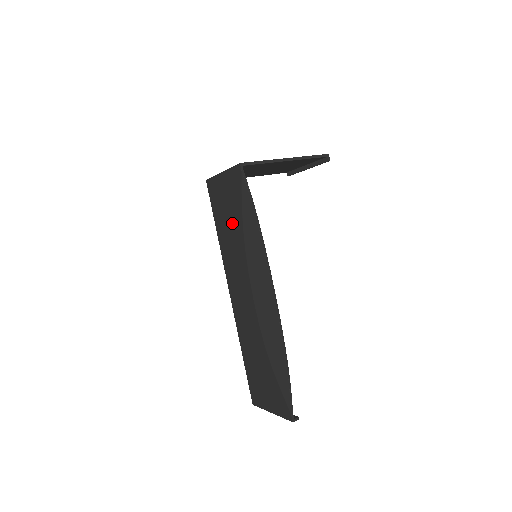
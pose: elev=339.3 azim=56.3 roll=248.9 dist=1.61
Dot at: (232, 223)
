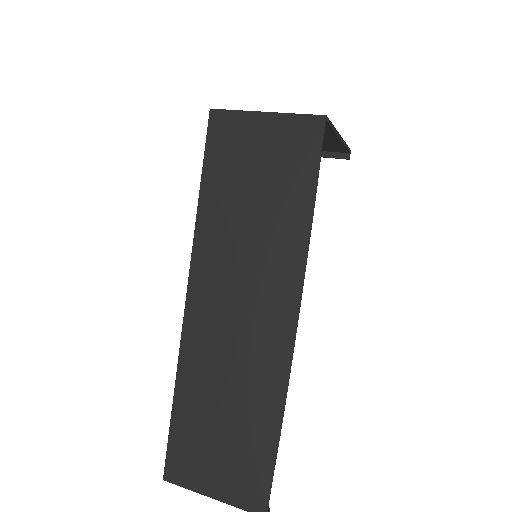
Dot at: (254, 197)
